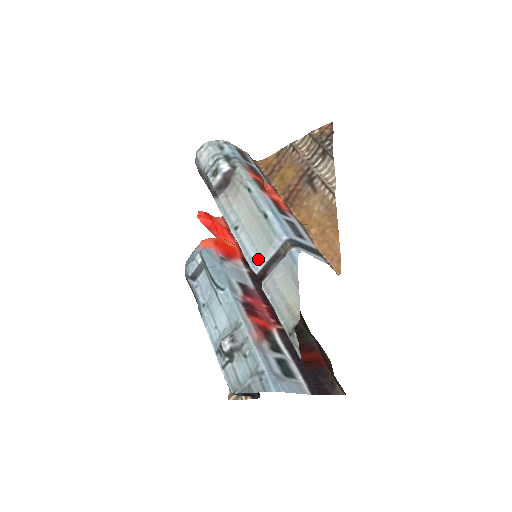
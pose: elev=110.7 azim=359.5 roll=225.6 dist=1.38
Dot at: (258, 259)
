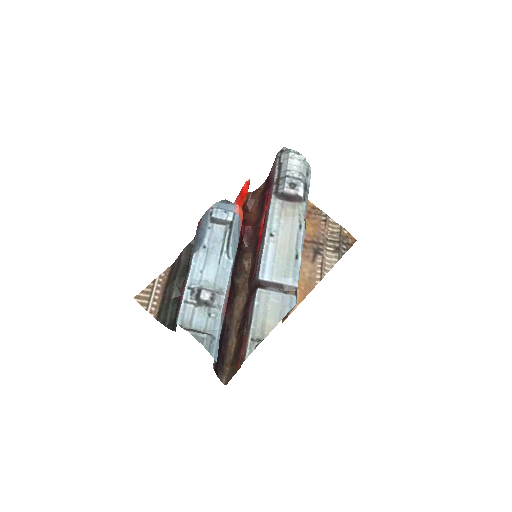
Dot at: (269, 273)
